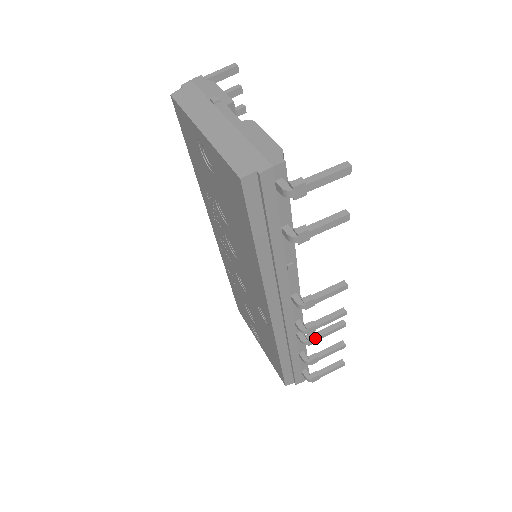
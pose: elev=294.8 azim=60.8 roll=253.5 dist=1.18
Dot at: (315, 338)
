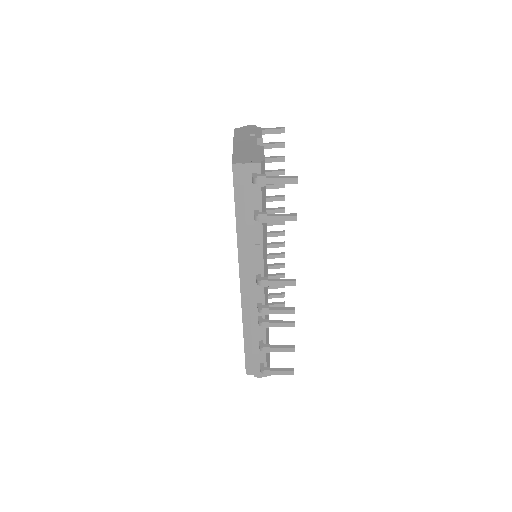
Dot at: (268, 323)
